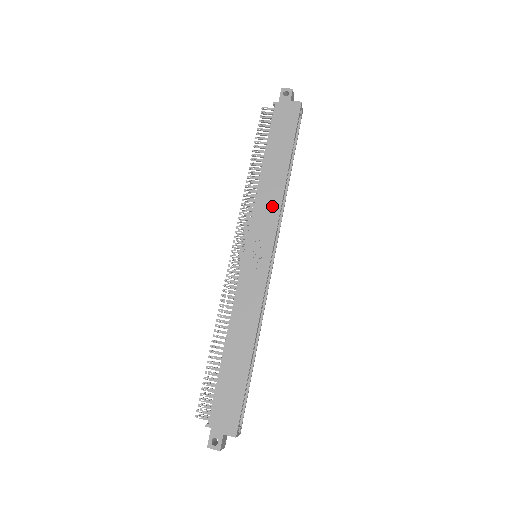
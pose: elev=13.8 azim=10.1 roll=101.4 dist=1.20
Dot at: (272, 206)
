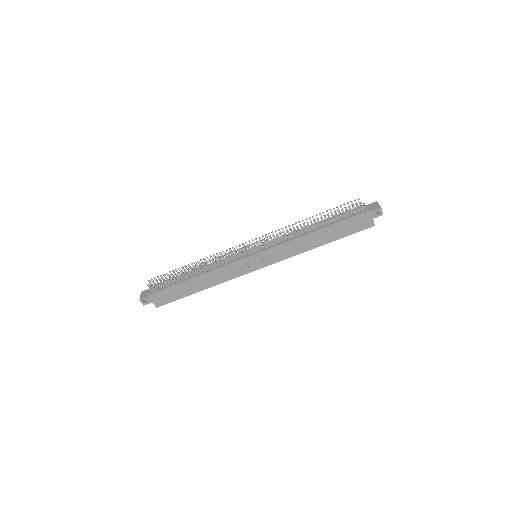
Dot at: (292, 251)
